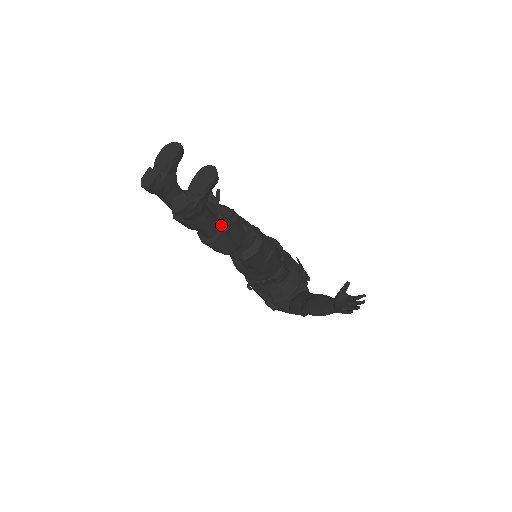
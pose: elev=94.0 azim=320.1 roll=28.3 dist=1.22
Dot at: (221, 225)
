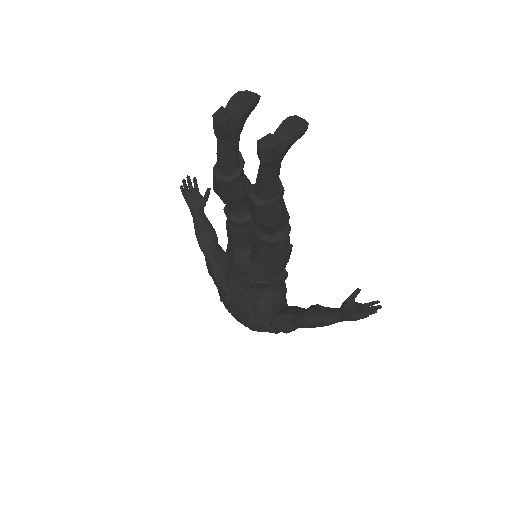
Dot at: (280, 189)
